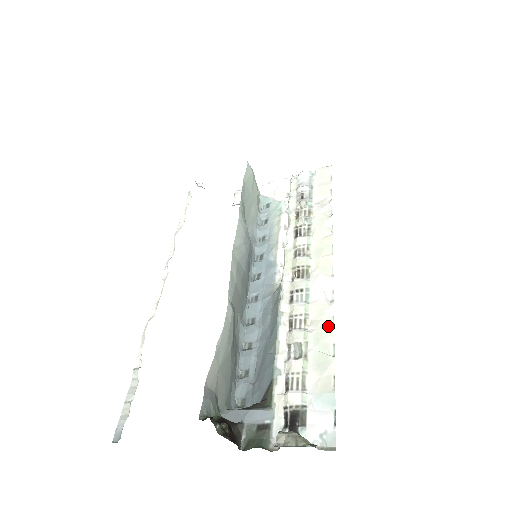
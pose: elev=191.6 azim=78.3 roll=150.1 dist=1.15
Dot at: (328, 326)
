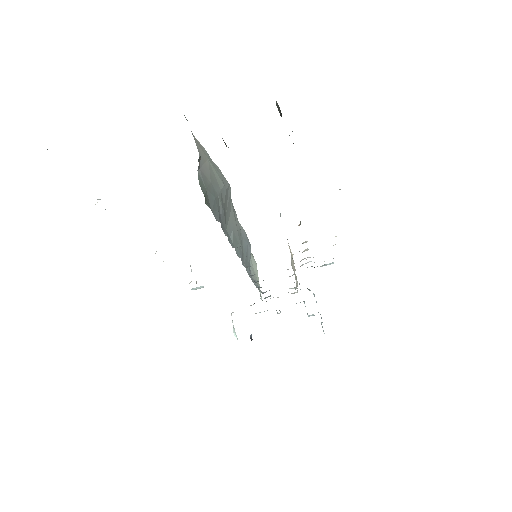
Dot at: occluded
